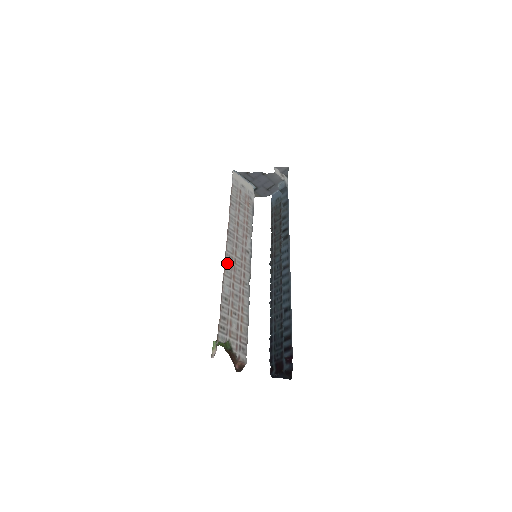
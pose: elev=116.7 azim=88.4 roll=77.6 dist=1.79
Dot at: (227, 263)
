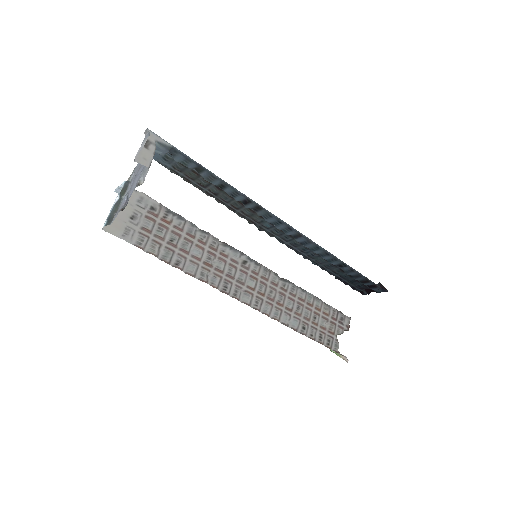
Dot at: (266, 311)
